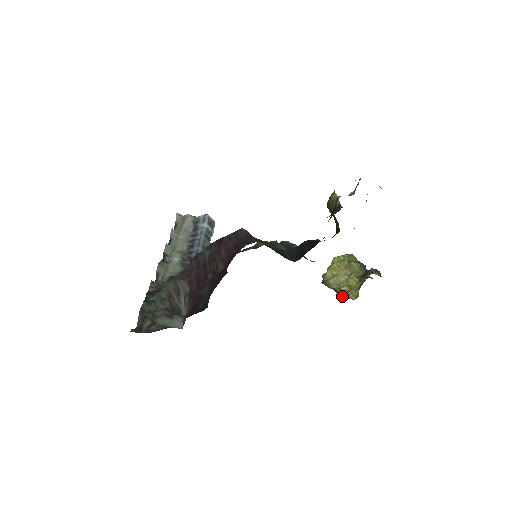
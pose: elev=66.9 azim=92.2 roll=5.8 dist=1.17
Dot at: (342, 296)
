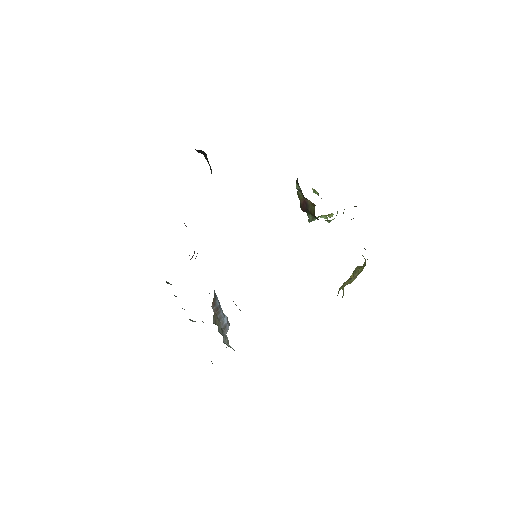
Dot at: occluded
